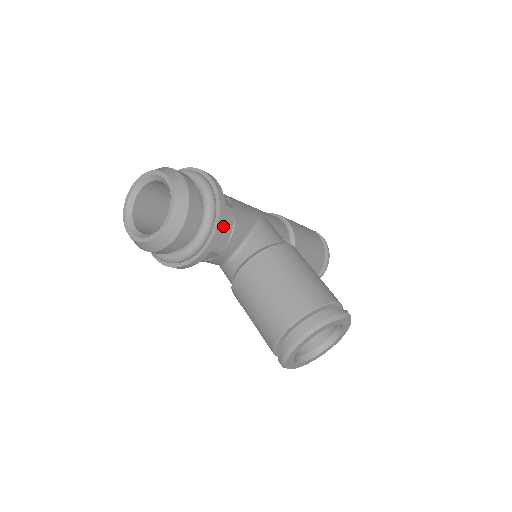
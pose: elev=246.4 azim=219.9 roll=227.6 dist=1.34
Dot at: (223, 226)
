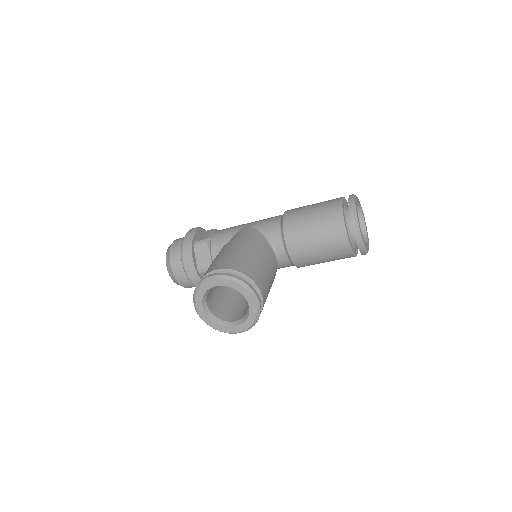
Dot at: (201, 254)
